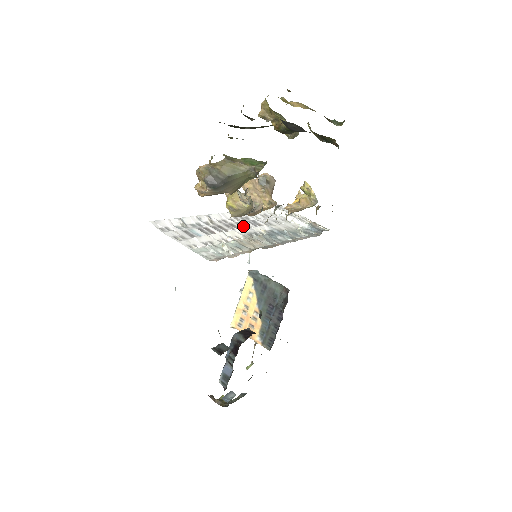
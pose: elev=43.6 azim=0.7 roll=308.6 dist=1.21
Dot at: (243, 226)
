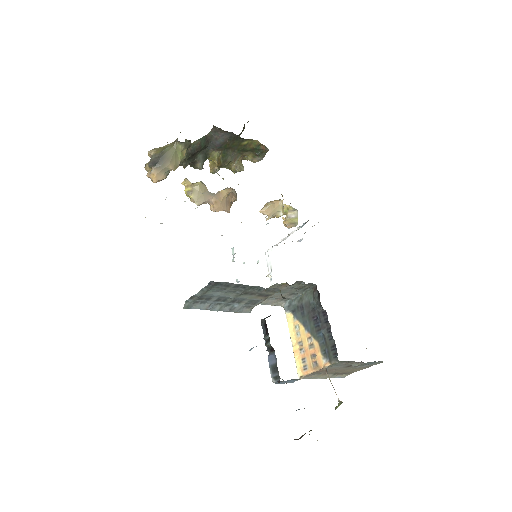
Dot at: occluded
